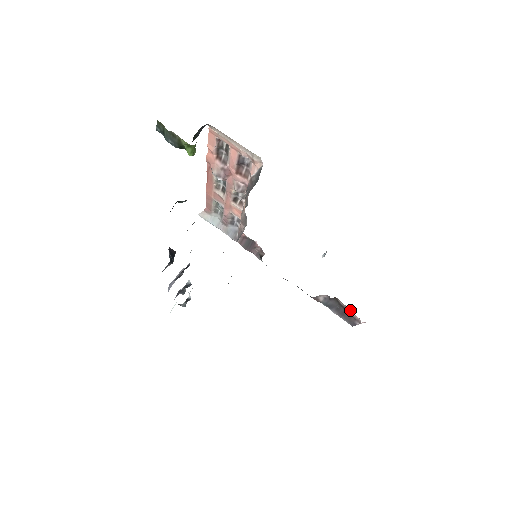
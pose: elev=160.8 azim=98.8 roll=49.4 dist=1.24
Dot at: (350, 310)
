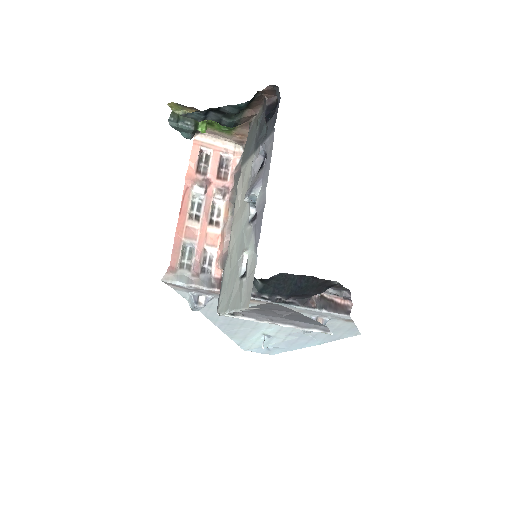
Dot at: (337, 298)
